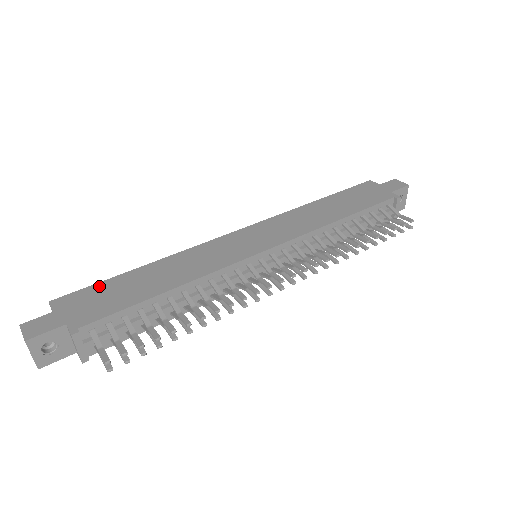
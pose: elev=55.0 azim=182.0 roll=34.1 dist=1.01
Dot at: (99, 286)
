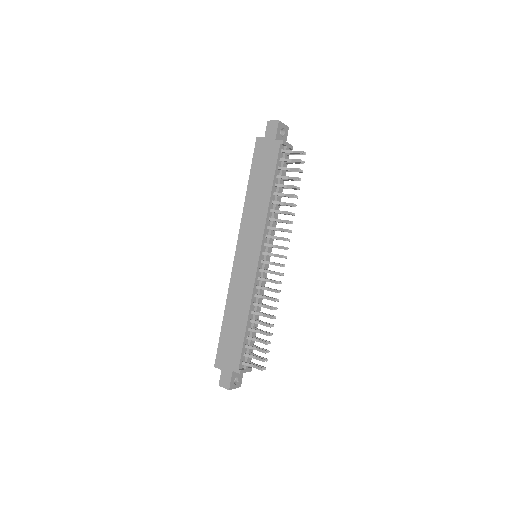
Dot at: (221, 343)
